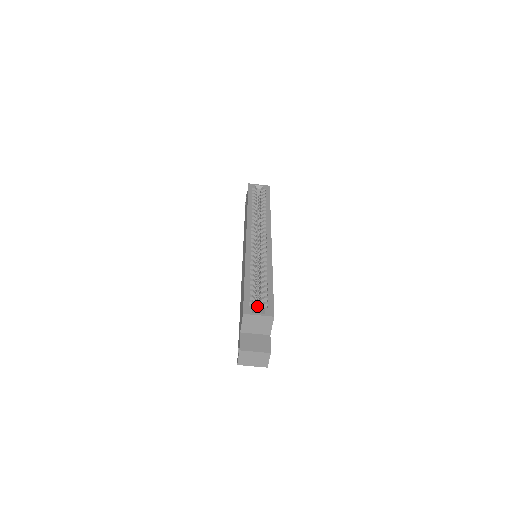
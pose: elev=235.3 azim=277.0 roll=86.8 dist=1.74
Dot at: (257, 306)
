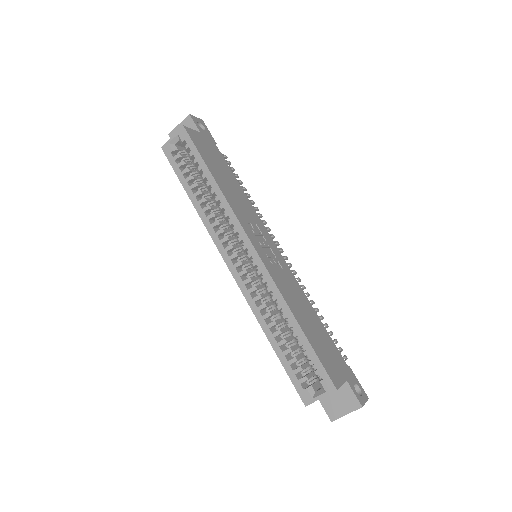
Dot at: occluded
